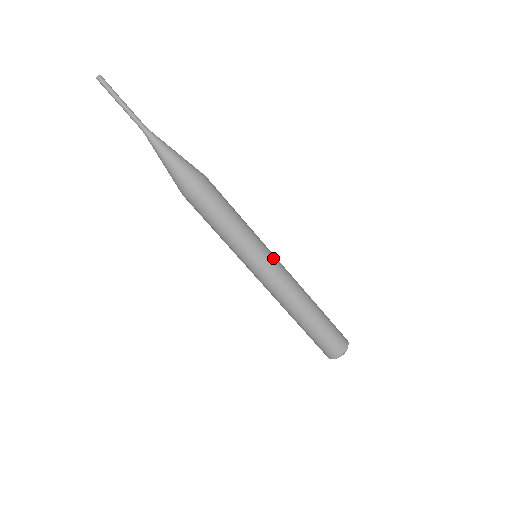
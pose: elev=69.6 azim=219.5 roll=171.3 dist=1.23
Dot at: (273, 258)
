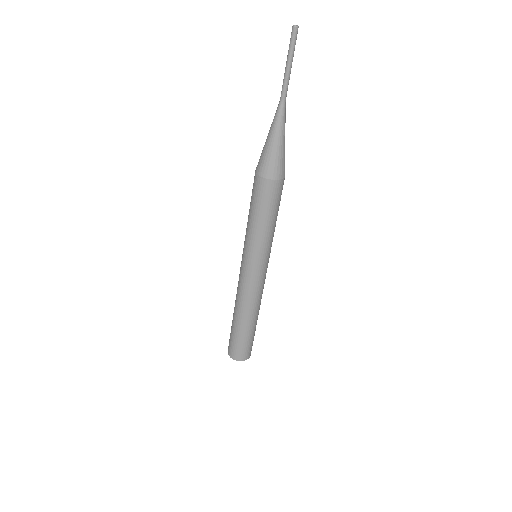
Dot at: (264, 271)
